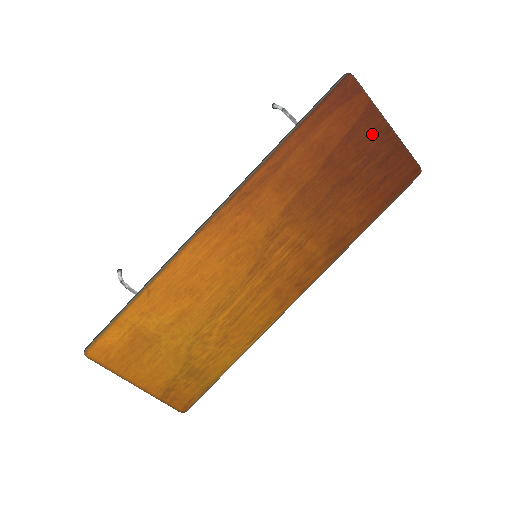
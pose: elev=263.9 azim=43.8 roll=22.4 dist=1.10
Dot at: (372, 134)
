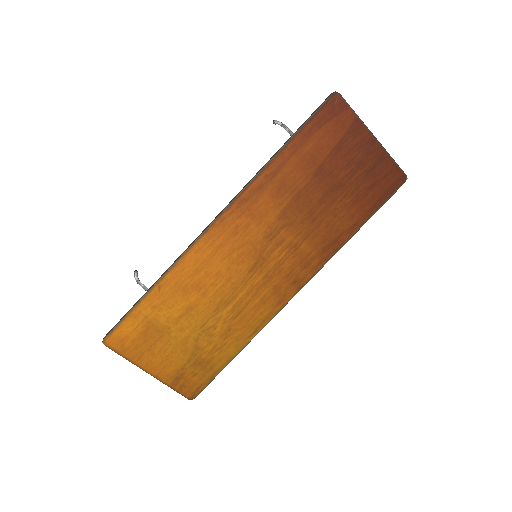
Dot at: (359, 145)
